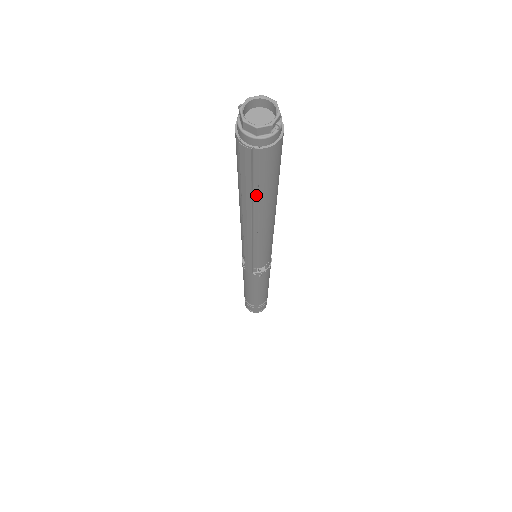
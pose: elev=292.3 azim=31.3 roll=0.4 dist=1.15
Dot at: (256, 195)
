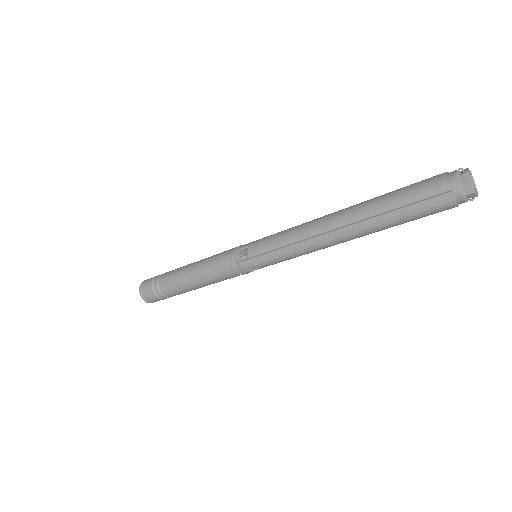
Dot at: (389, 223)
